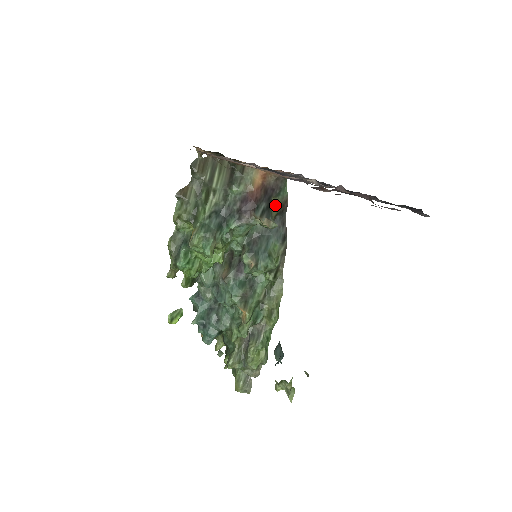
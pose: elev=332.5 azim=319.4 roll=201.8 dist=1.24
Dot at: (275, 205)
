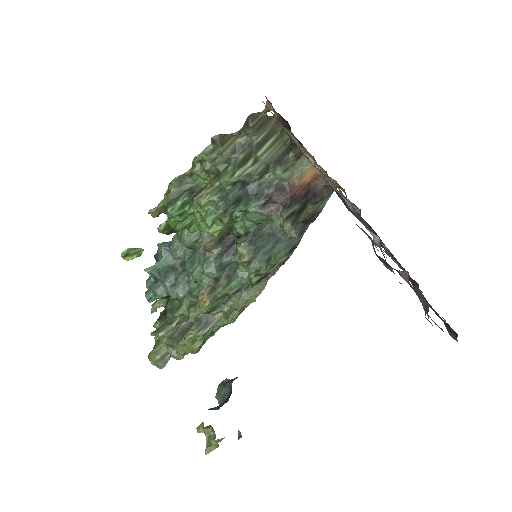
Dot at: (306, 212)
